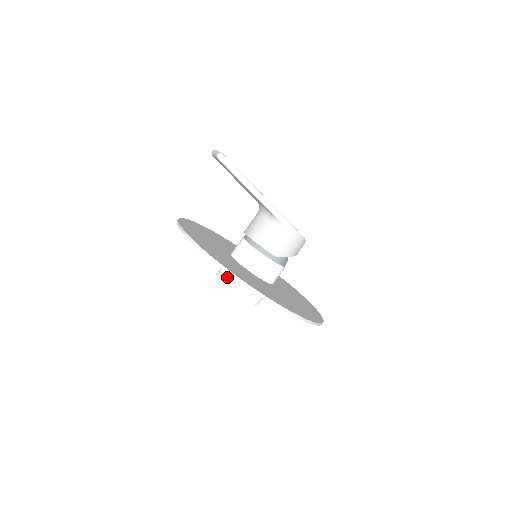
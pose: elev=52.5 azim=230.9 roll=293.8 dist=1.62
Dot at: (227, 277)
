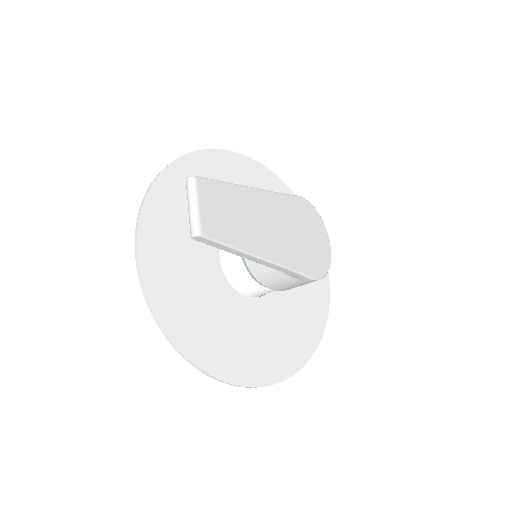
Dot at: occluded
